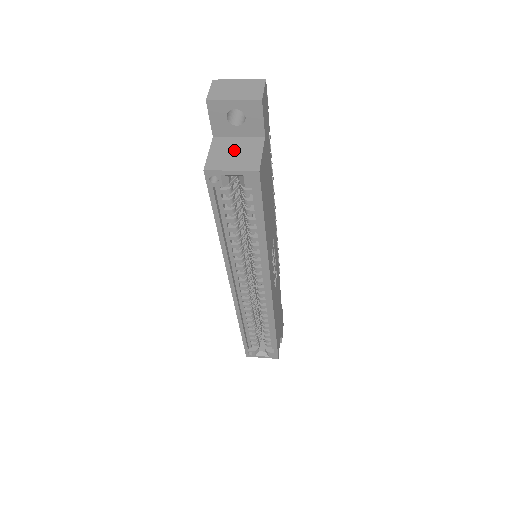
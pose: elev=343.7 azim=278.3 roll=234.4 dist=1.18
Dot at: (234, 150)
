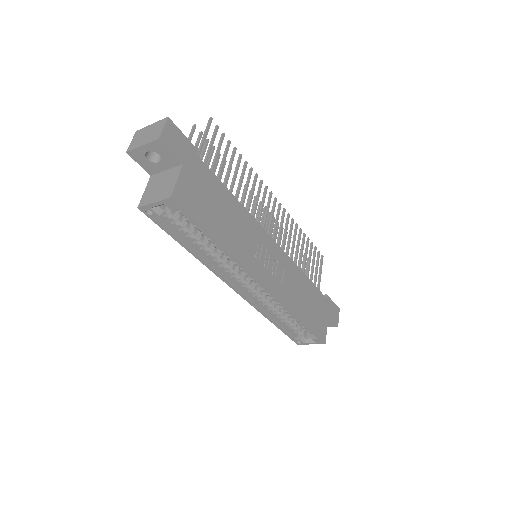
Dot at: (160, 183)
